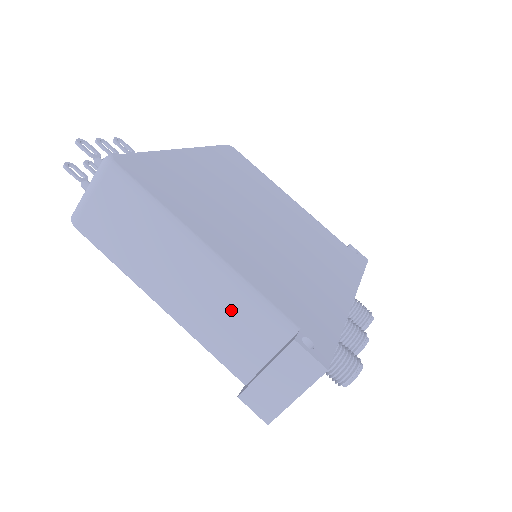
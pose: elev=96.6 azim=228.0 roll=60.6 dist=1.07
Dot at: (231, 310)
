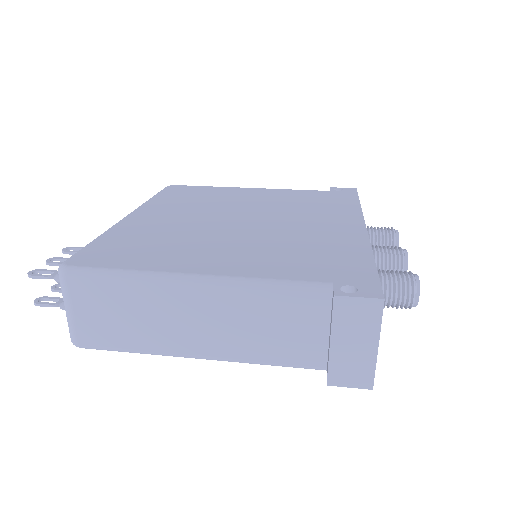
Dot at: (262, 314)
